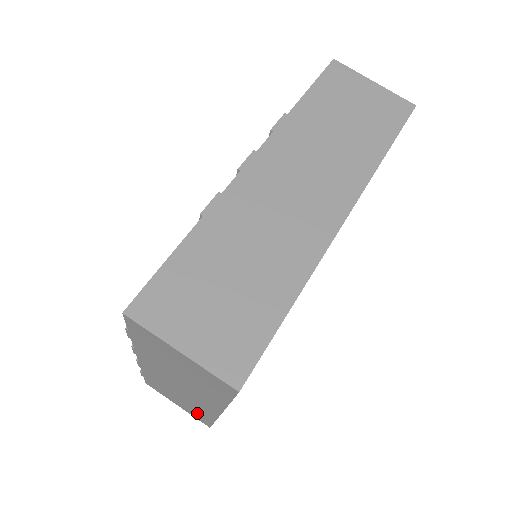
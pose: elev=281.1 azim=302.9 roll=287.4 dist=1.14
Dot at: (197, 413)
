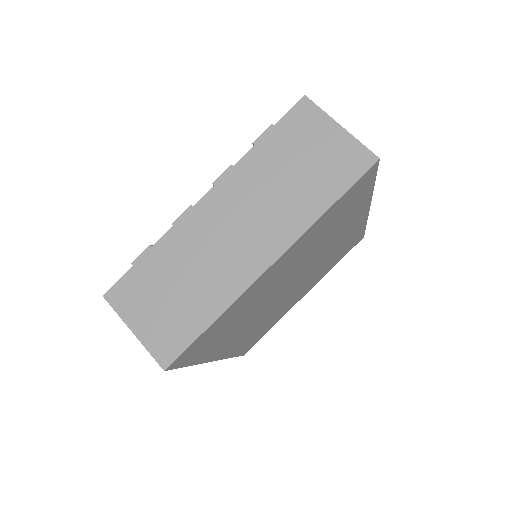
Dot at: (186, 317)
